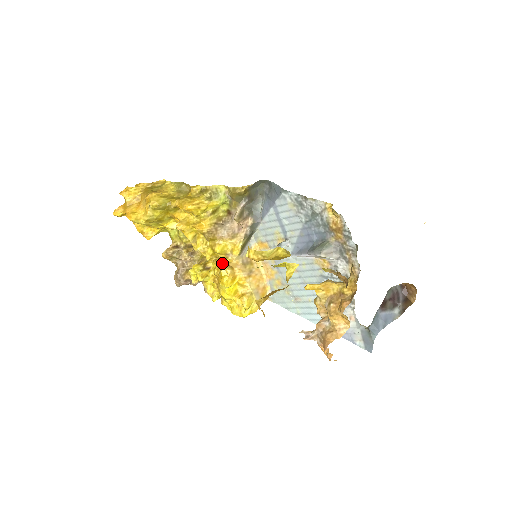
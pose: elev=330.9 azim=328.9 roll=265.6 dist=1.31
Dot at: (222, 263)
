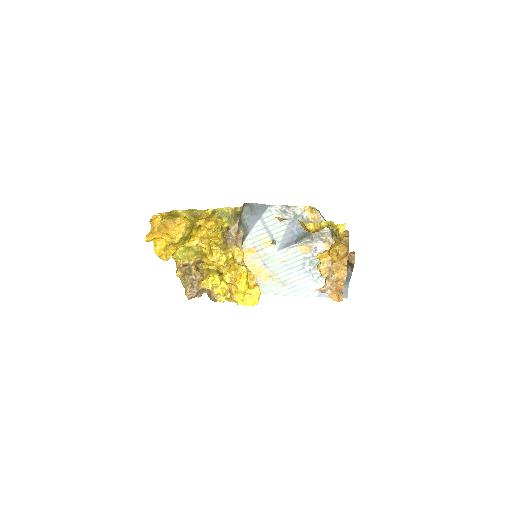
Dot at: (234, 266)
